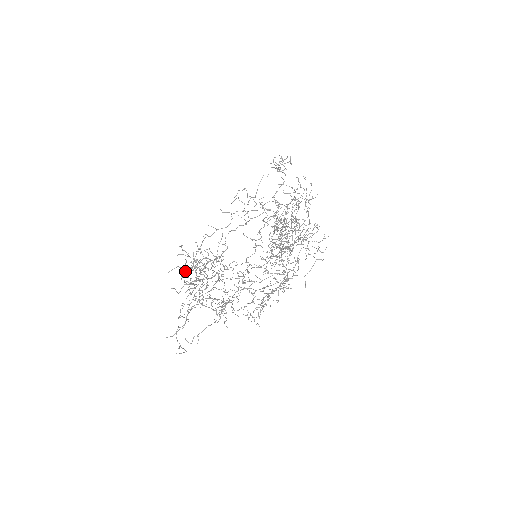
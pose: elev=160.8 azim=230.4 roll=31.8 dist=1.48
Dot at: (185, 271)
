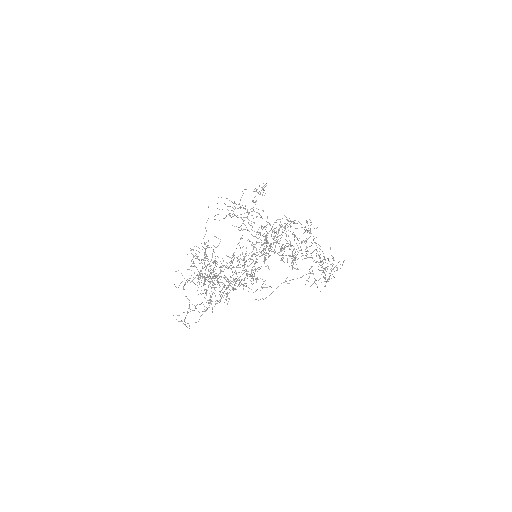
Dot at: occluded
